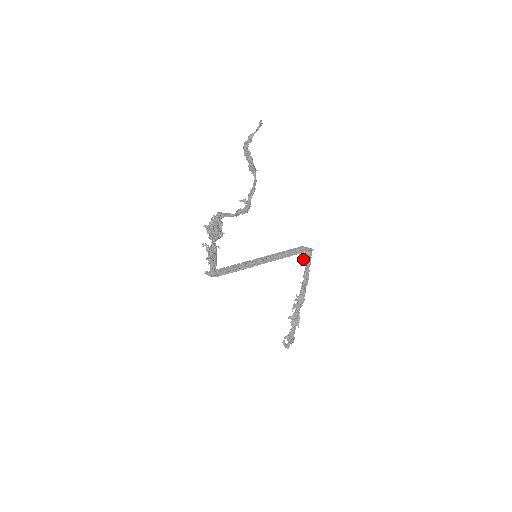
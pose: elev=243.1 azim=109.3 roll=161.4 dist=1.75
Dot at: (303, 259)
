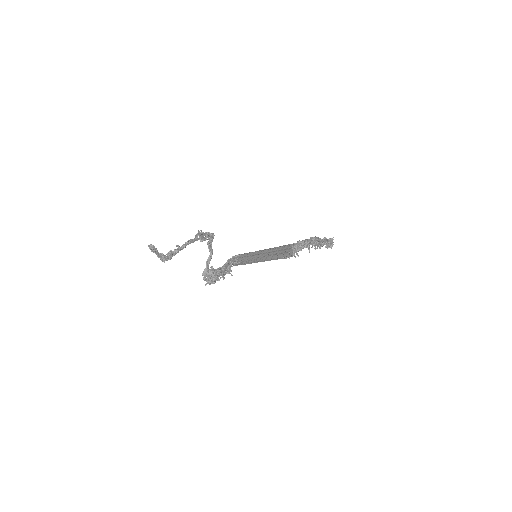
Dot at: occluded
